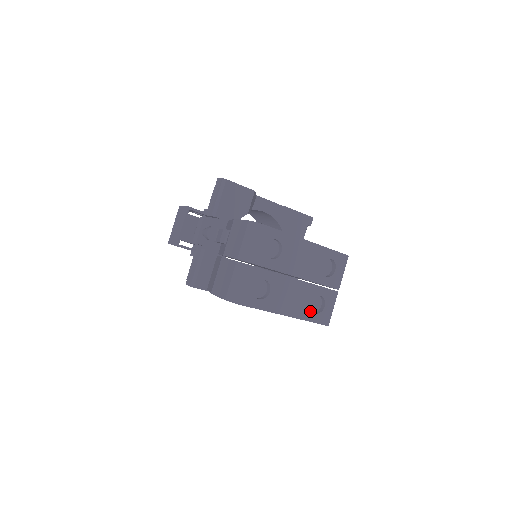
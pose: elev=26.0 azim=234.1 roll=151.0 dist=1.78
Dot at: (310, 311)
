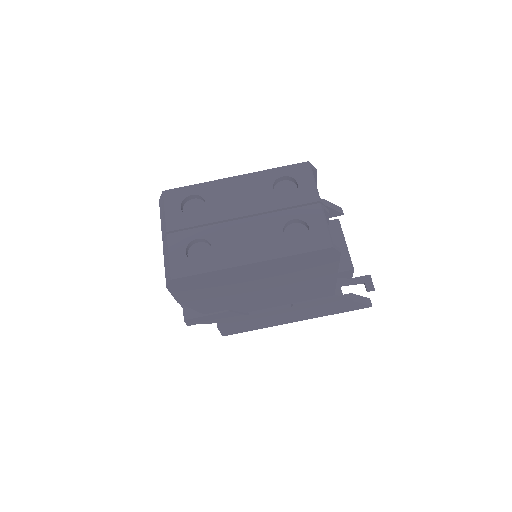
Dot at: (288, 243)
